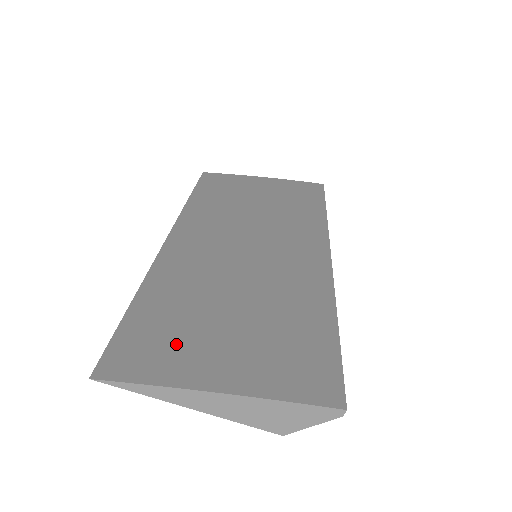
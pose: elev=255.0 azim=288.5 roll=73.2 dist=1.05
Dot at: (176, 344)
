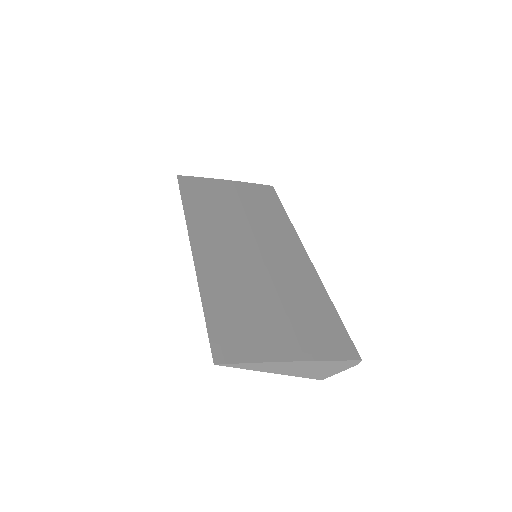
Dot at: (252, 333)
